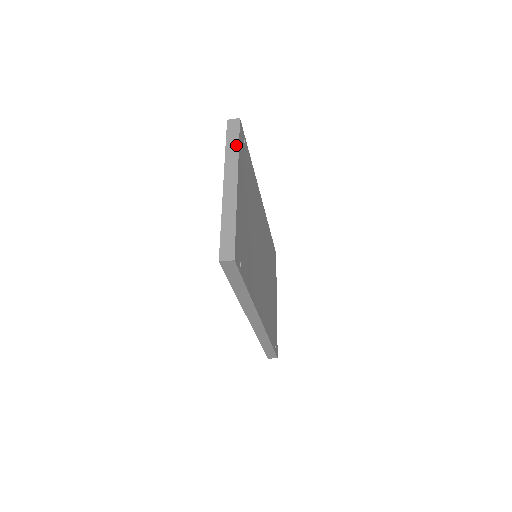
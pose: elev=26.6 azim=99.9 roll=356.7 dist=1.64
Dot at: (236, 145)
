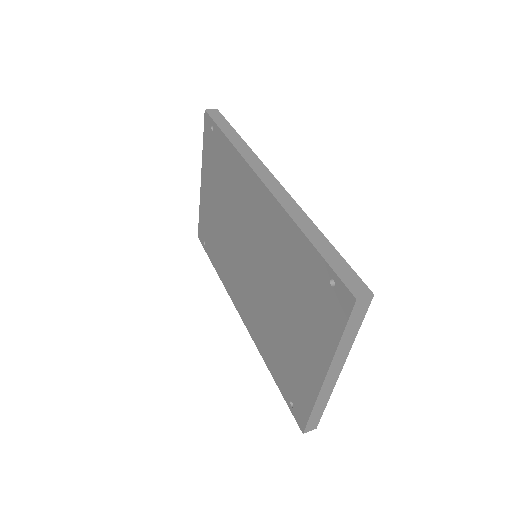
Dot at: (355, 334)
